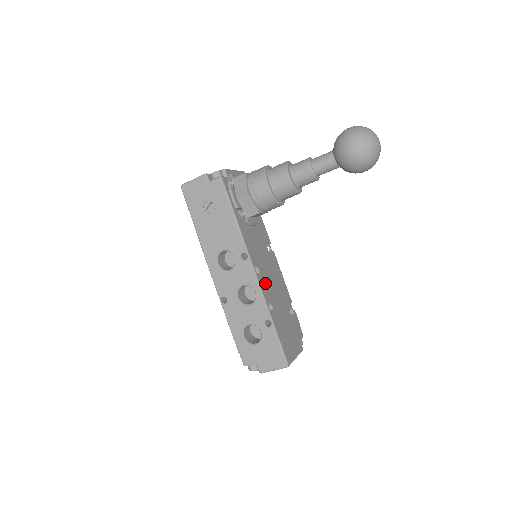
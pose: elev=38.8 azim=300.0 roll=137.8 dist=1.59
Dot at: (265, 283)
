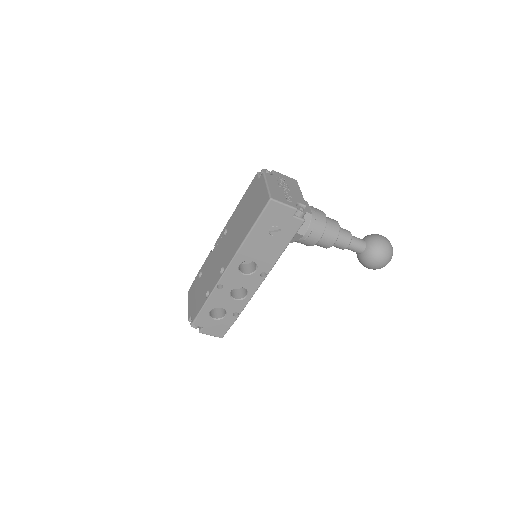
Dot at: occluded
